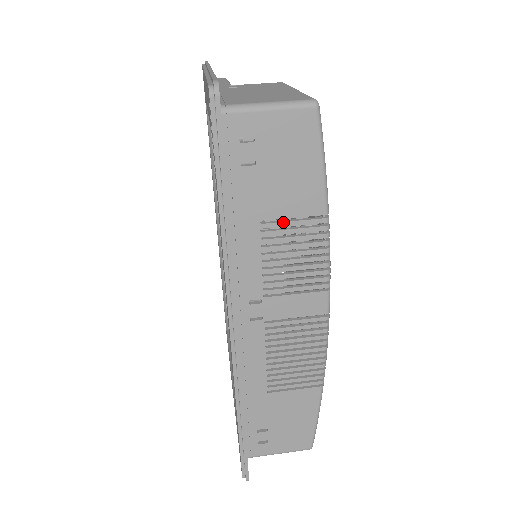
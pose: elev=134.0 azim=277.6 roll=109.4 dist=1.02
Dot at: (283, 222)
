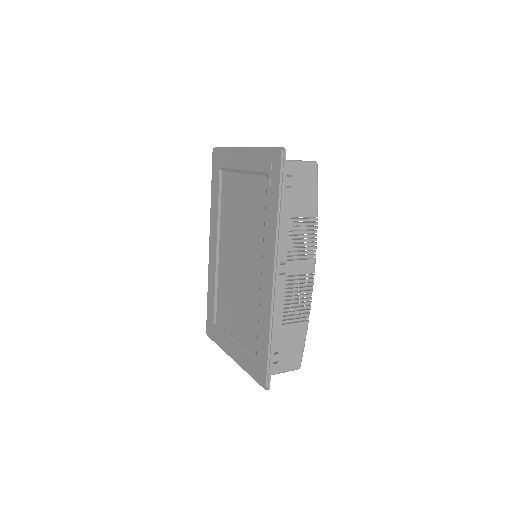
Dot at: (299, 219)
